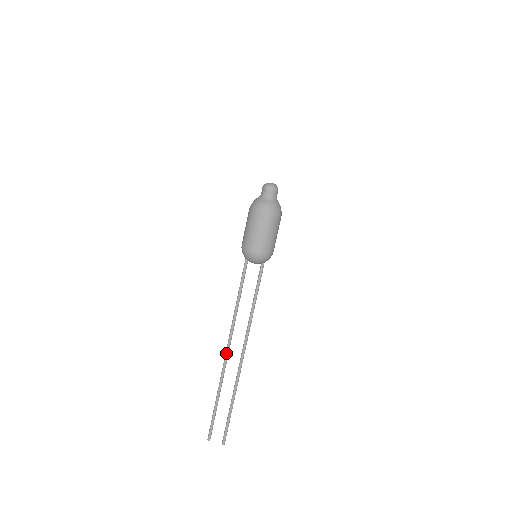
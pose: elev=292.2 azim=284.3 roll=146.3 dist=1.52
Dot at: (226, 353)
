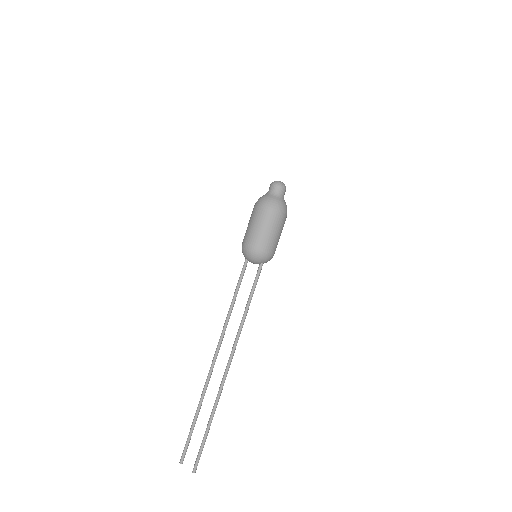
Dot at: (213, 360)
